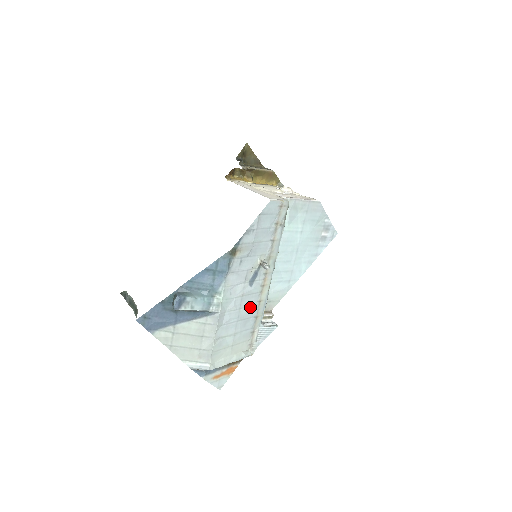
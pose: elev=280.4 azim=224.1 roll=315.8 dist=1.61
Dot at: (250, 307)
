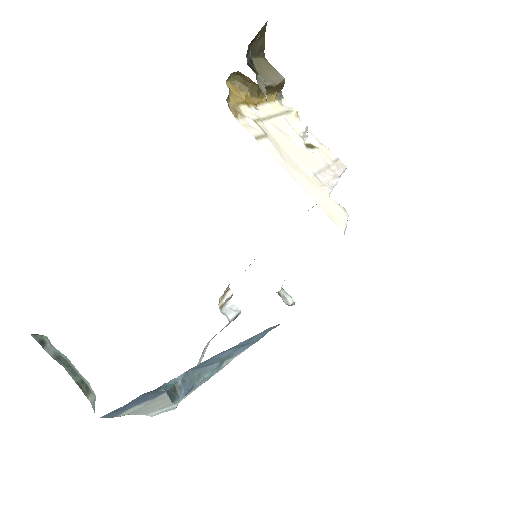
Dot at: occluded
